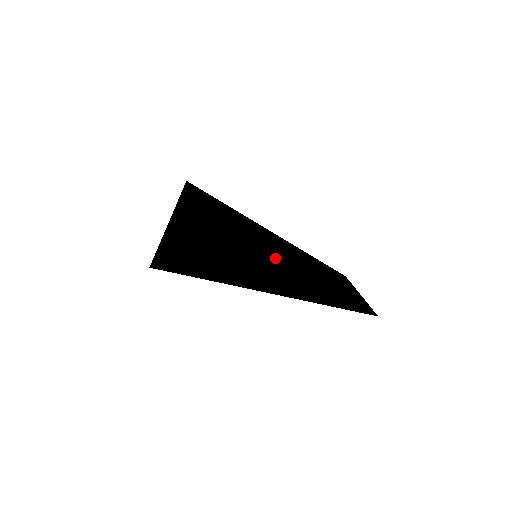
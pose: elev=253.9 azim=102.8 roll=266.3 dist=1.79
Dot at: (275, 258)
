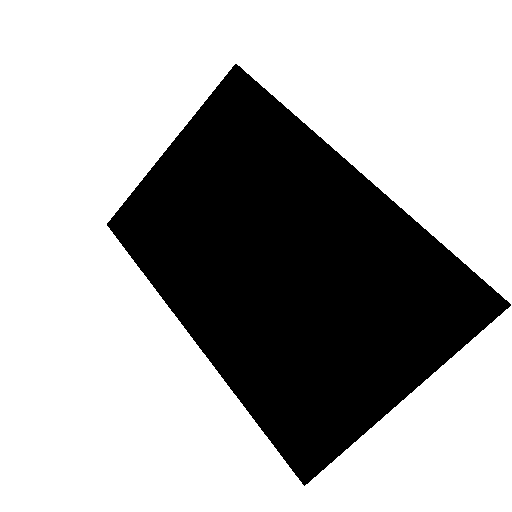
Dot at: occluded
